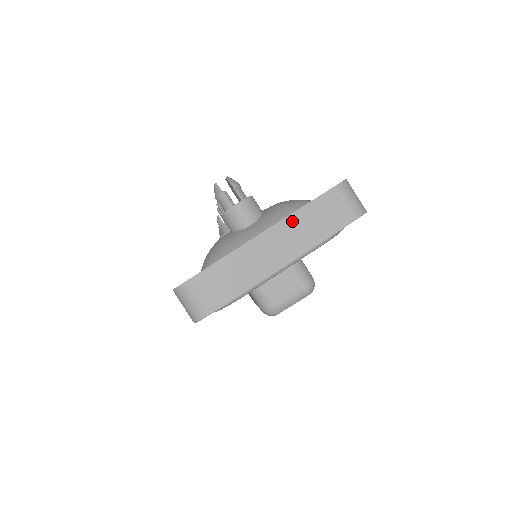
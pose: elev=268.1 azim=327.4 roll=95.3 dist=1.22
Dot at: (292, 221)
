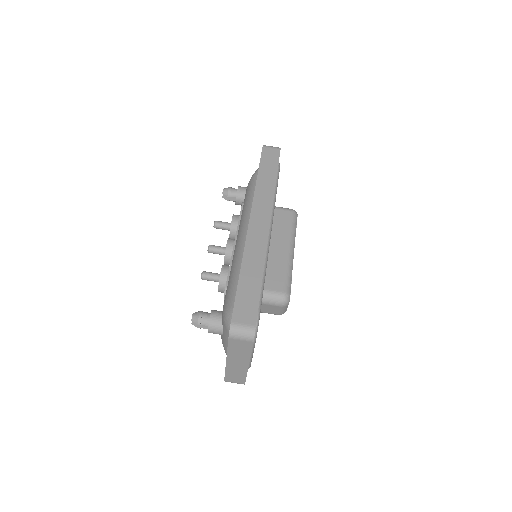
Dot at: (231, 354)
